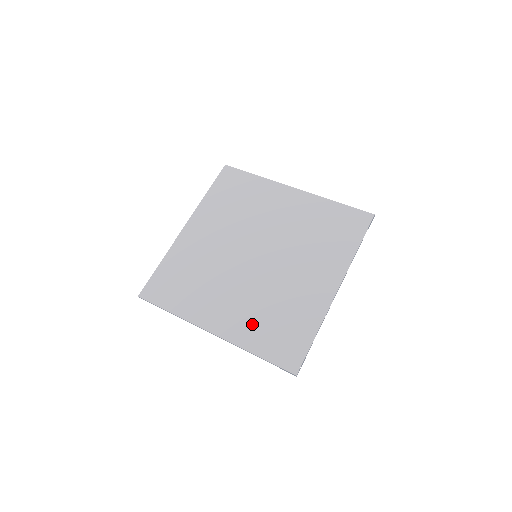
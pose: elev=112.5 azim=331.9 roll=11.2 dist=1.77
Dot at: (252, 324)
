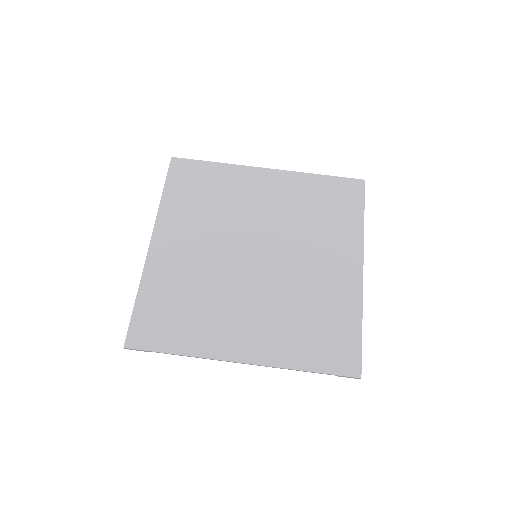
Dot at: (286, 336)
